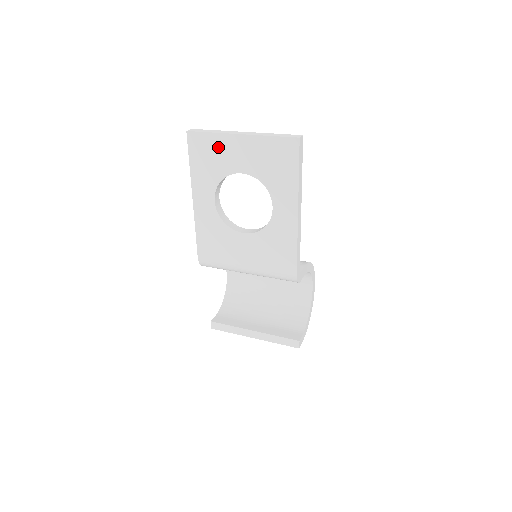
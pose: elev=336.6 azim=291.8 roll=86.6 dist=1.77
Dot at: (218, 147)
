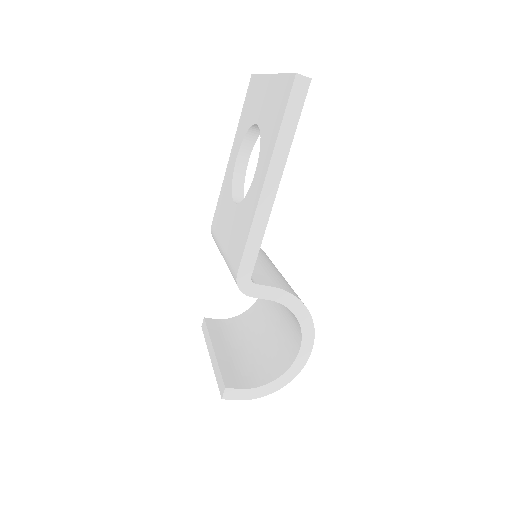
Dot at: (257, 91)
